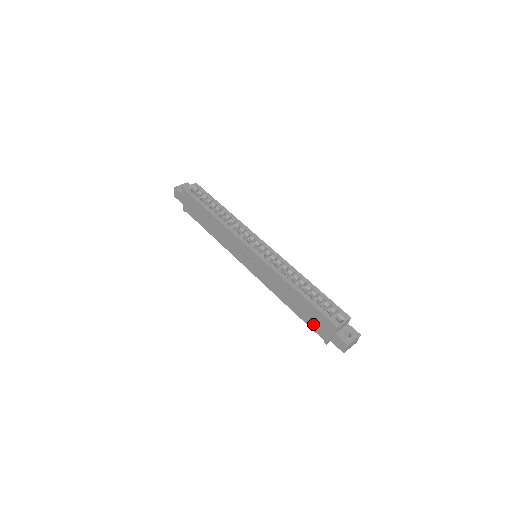
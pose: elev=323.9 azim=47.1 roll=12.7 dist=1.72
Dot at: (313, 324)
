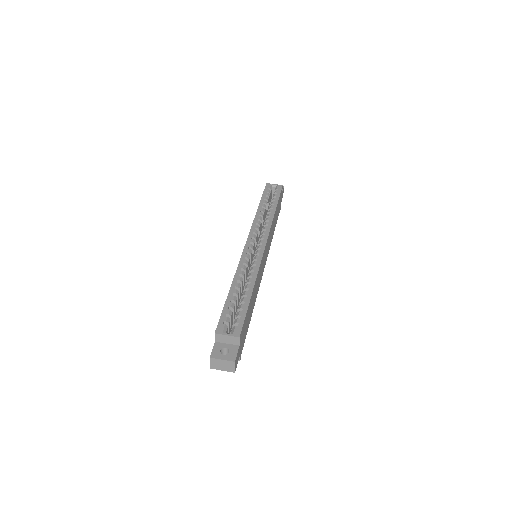
Dot at: occluded
